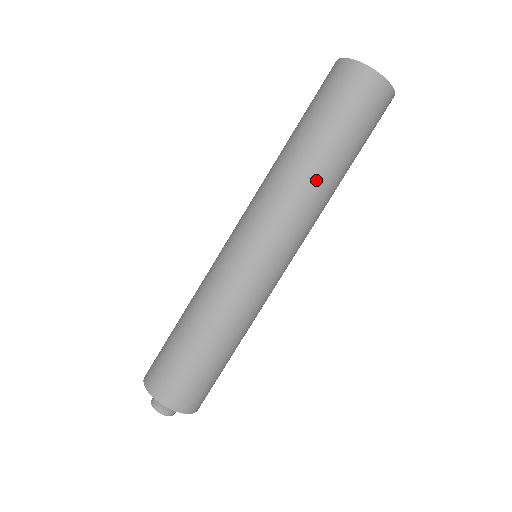
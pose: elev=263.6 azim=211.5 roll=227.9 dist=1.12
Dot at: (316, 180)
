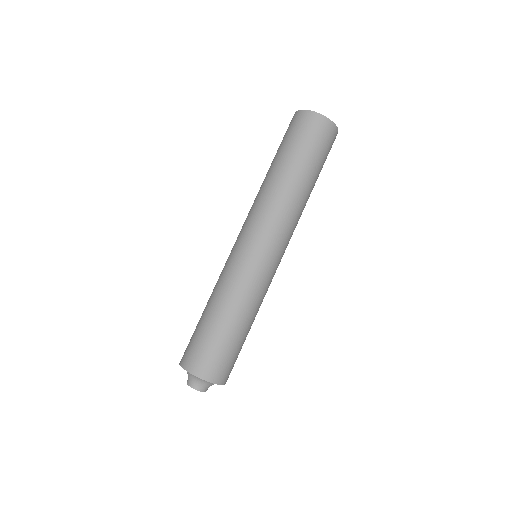
Dot at: (280, 186)
